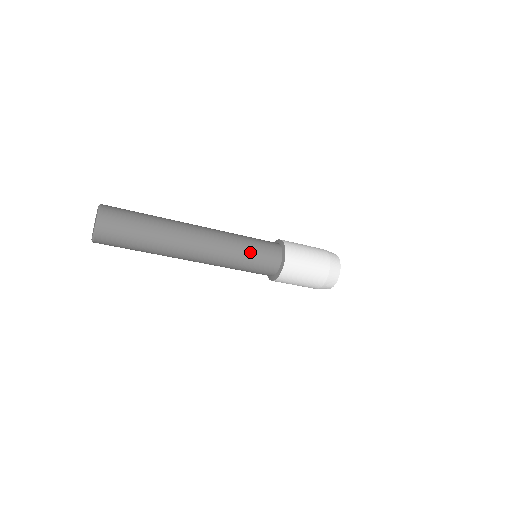
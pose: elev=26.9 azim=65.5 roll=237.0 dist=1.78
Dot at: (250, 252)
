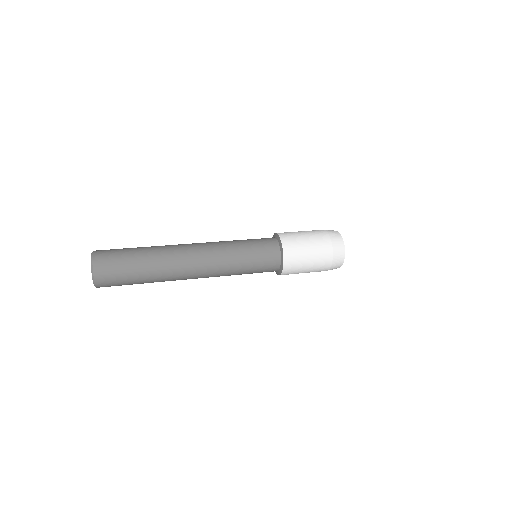
Dot at: (247, 263)
